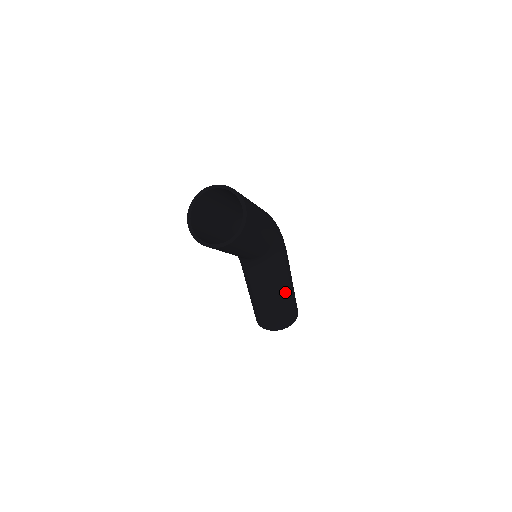
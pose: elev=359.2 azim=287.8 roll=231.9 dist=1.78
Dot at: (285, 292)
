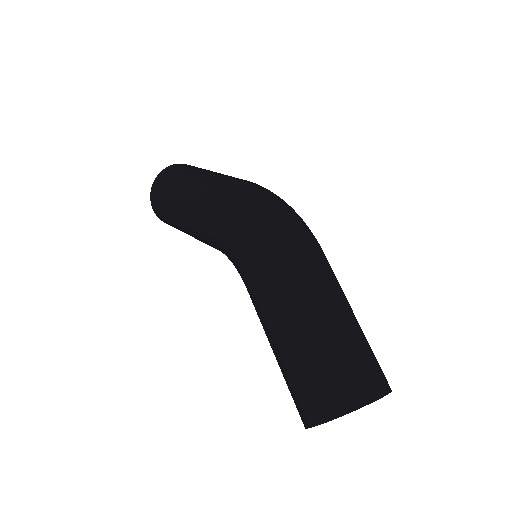
Dot at: occluded
